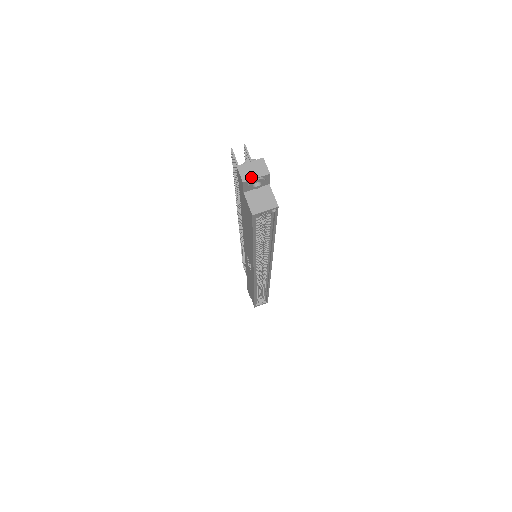
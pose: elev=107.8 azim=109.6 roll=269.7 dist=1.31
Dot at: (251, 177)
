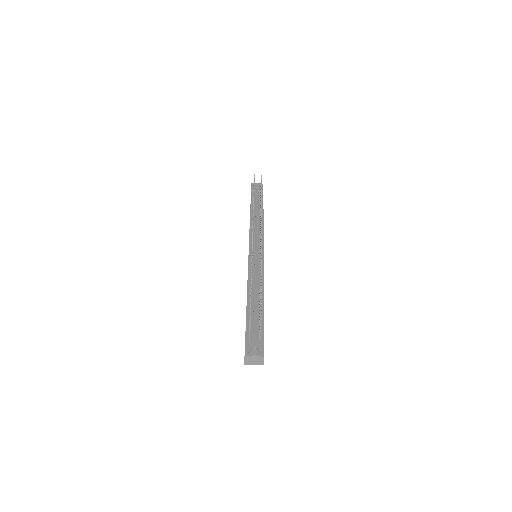
Dot at: (251, 364)
